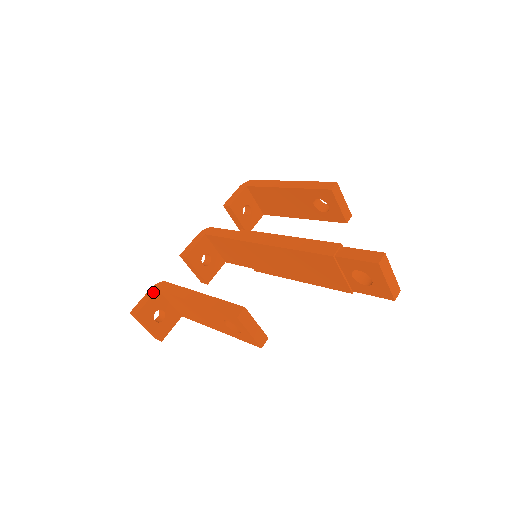
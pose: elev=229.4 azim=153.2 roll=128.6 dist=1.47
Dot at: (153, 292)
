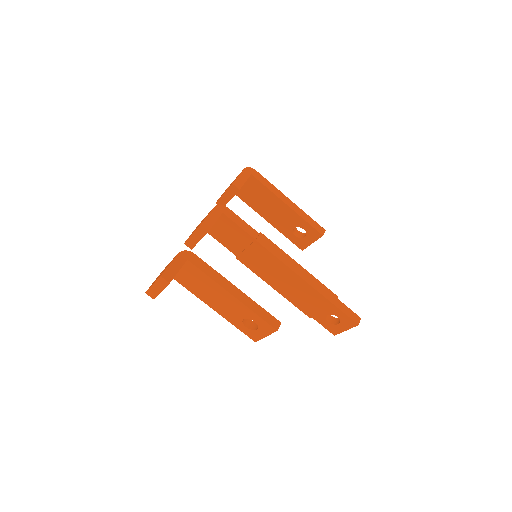
Dot at: (183, 261)
